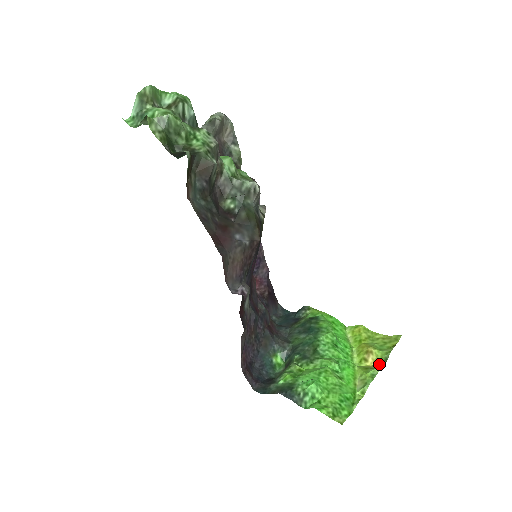
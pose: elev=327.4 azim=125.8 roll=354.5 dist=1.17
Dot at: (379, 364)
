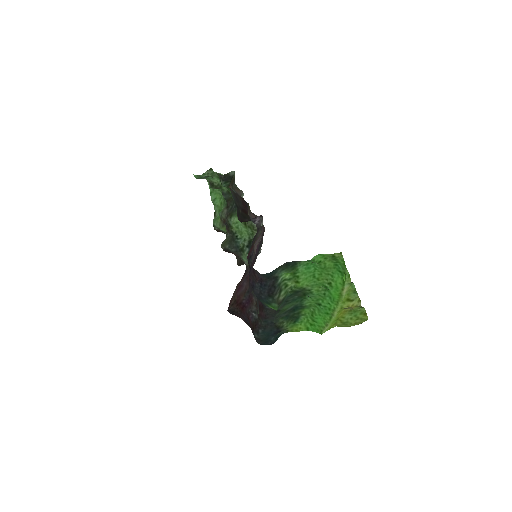
Dot at: (357, 304)
